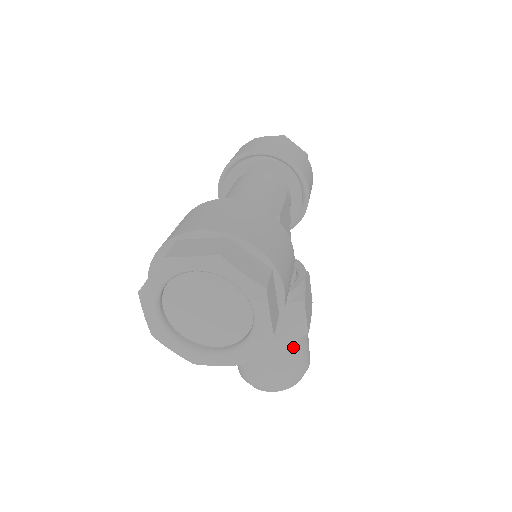
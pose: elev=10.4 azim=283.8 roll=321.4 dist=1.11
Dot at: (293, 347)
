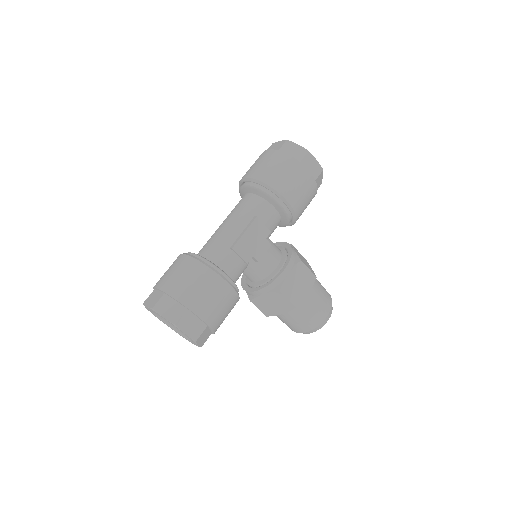
Dot at: (295, 313)
